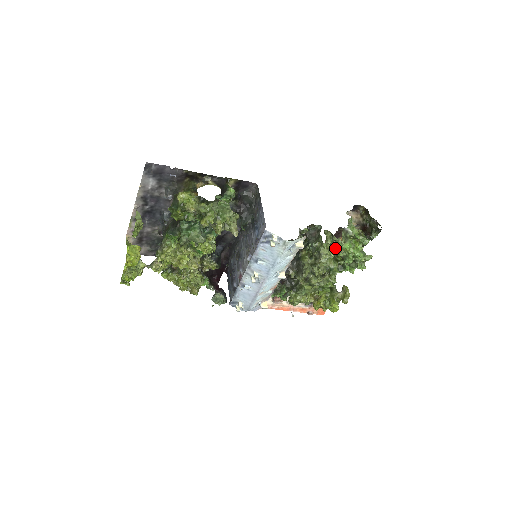
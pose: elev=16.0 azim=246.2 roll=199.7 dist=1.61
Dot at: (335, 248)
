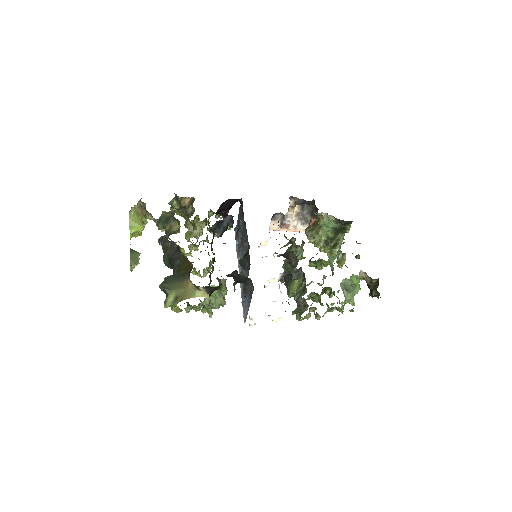
Dot at: occluded
